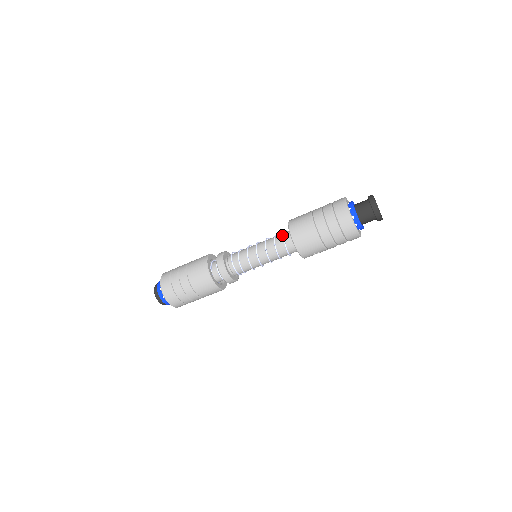
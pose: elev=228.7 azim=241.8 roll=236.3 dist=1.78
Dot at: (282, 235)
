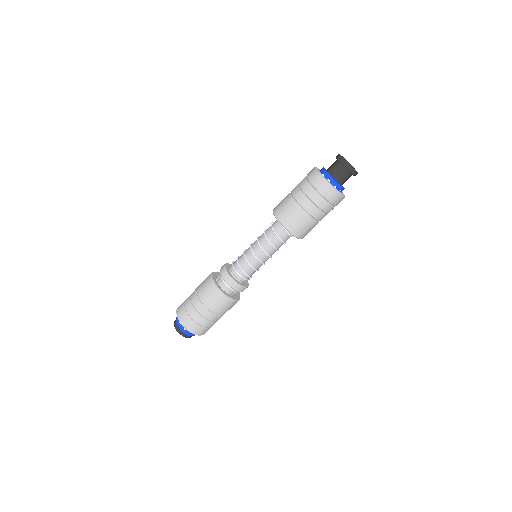
Dot at: occluded
